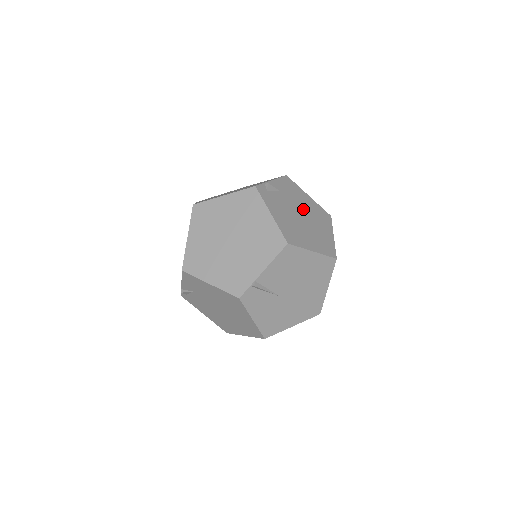
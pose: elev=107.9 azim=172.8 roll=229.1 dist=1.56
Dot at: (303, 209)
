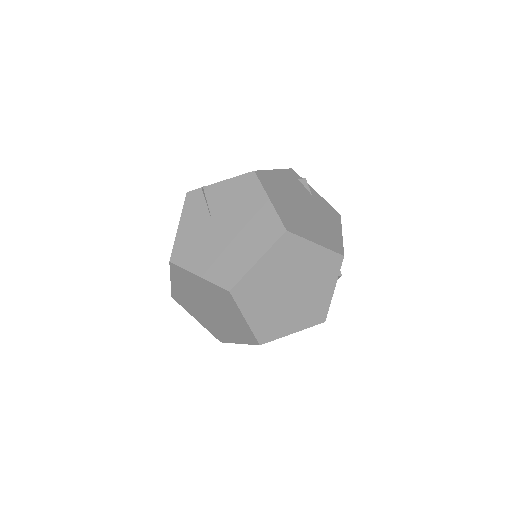
Dot at: (316, 215)
